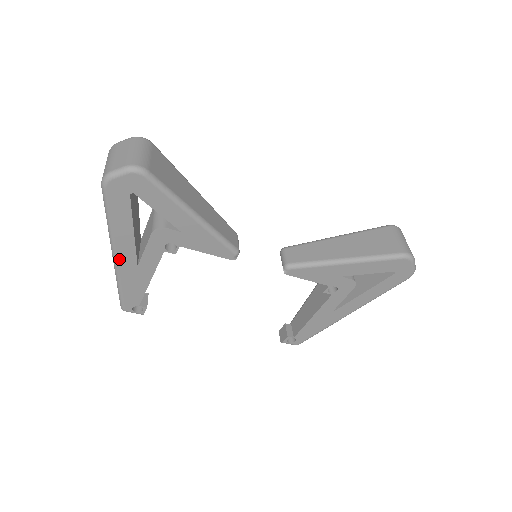
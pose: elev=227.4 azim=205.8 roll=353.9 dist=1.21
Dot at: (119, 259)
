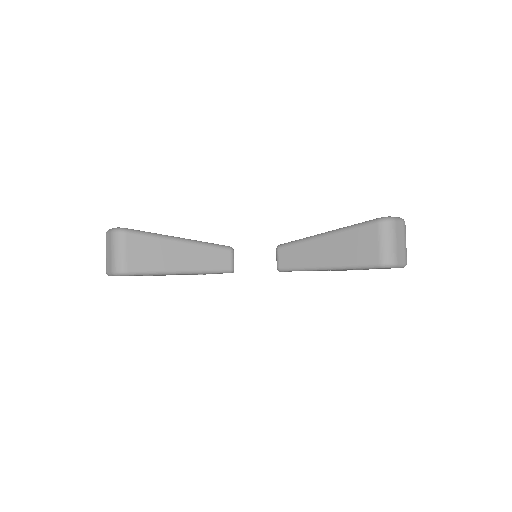
Dot at: occluded
